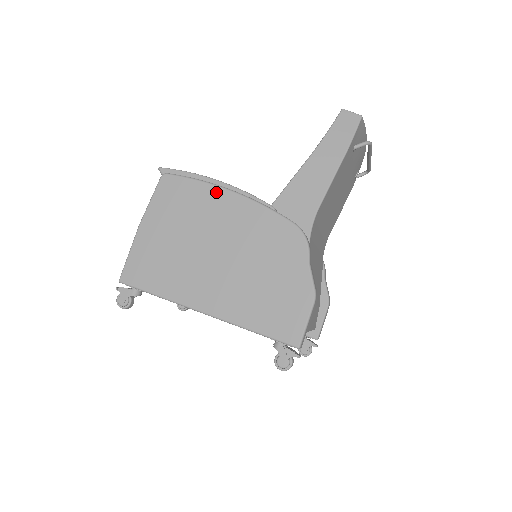
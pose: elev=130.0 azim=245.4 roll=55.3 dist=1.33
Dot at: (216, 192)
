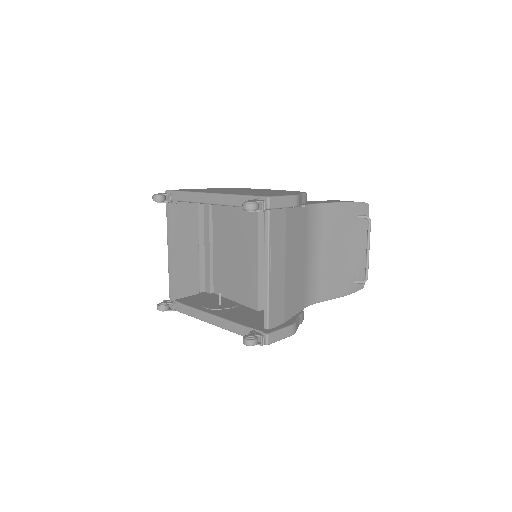
Dot at: occluded
